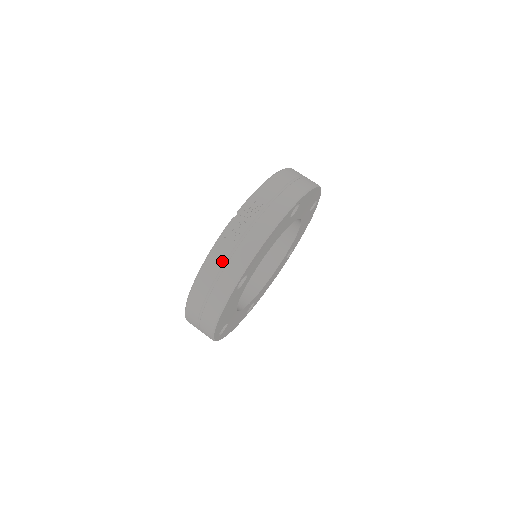
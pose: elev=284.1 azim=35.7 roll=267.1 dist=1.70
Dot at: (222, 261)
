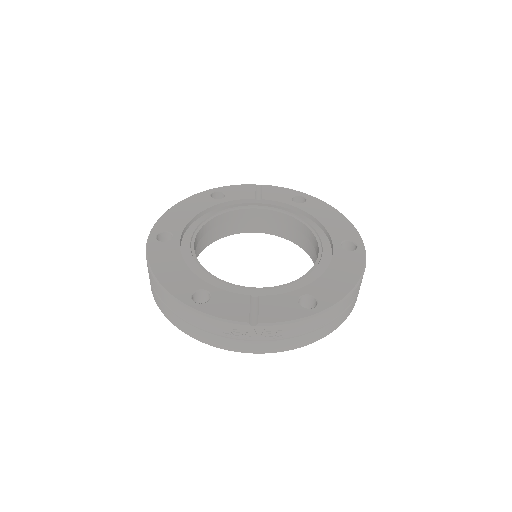
Dot at: (202, 326)
